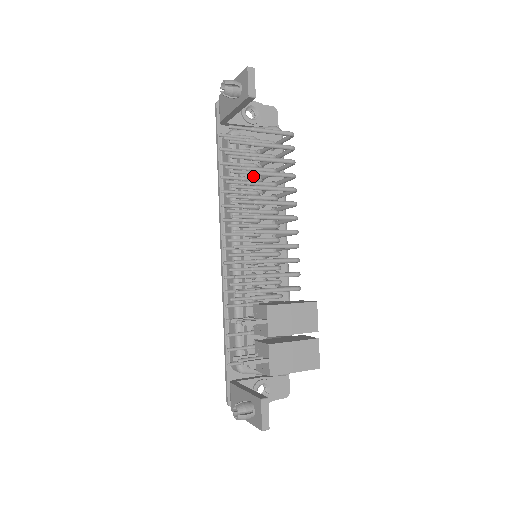
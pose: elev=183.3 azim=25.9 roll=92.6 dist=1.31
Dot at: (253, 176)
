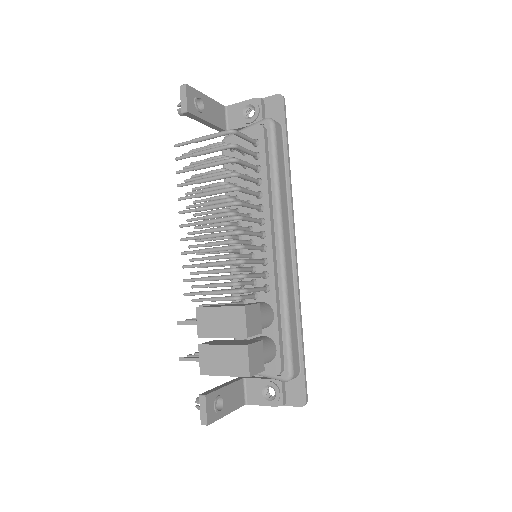
Dot at: (238, 178)
